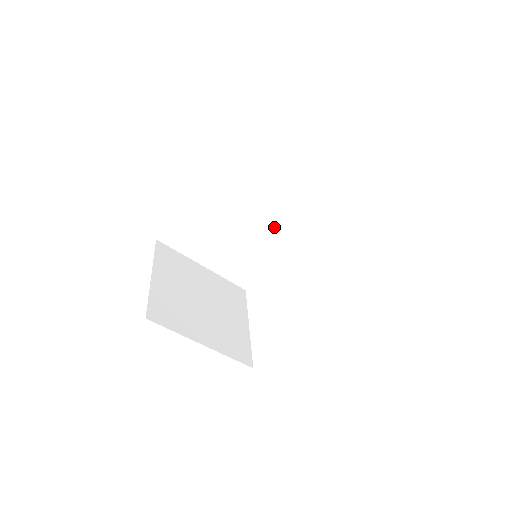
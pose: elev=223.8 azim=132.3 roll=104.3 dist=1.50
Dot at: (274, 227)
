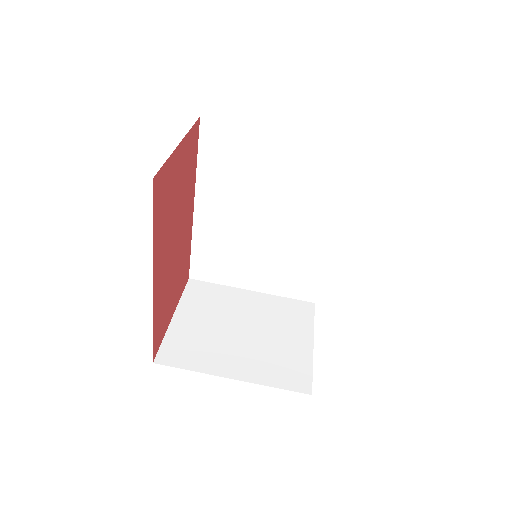
Dot at: (293, 217)
